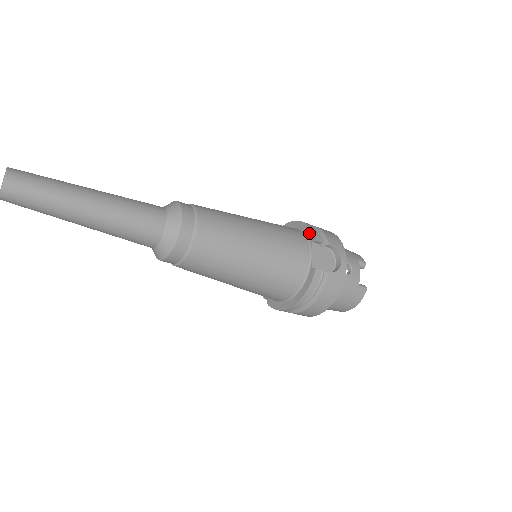
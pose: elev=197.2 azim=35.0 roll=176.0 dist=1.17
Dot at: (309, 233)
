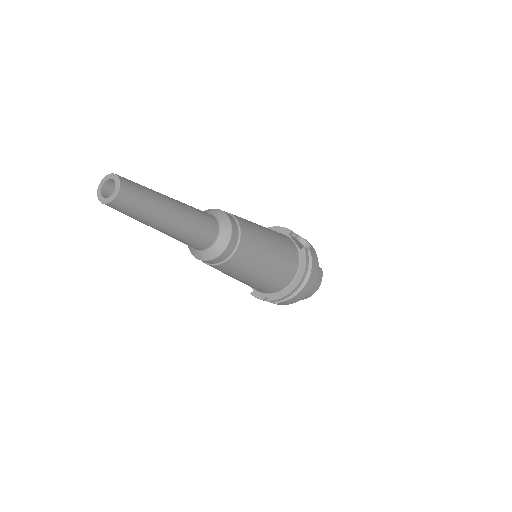
Dot at: (281, 230)
